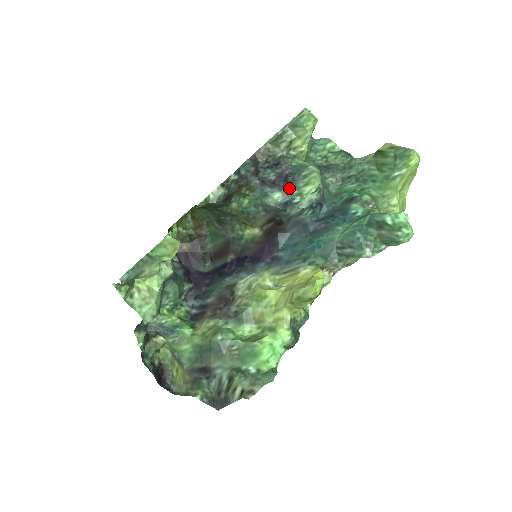
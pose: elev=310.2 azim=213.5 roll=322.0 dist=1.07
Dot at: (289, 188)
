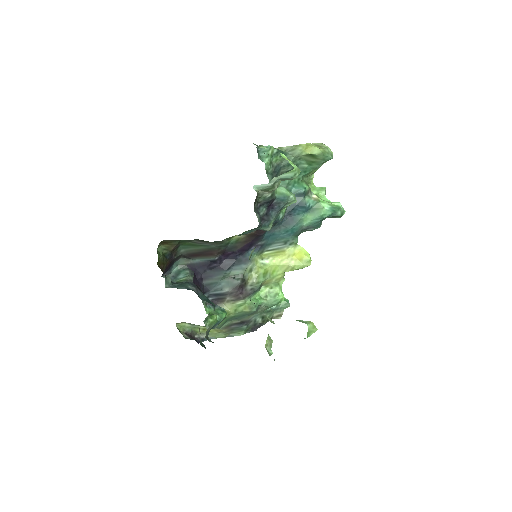
Dot at: (277, 213)
